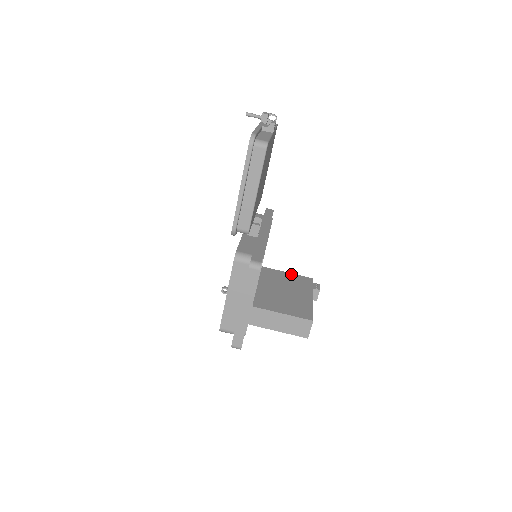
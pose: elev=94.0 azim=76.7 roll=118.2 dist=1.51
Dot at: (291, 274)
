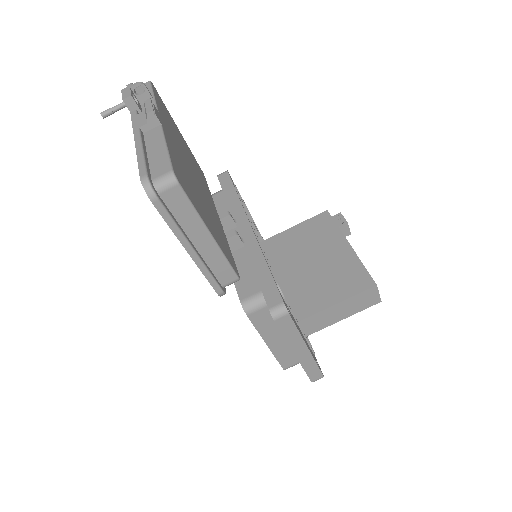
Dot at: (301, 225)
